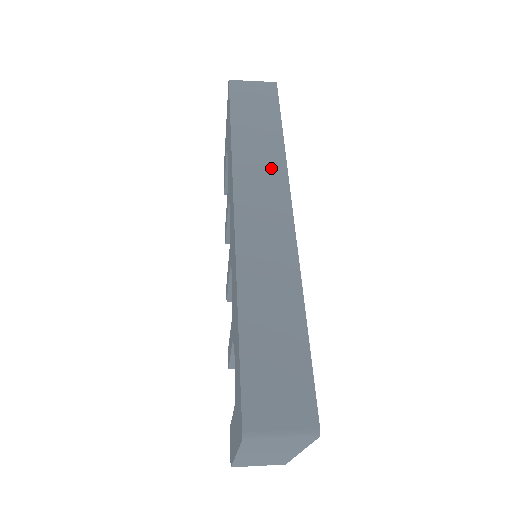
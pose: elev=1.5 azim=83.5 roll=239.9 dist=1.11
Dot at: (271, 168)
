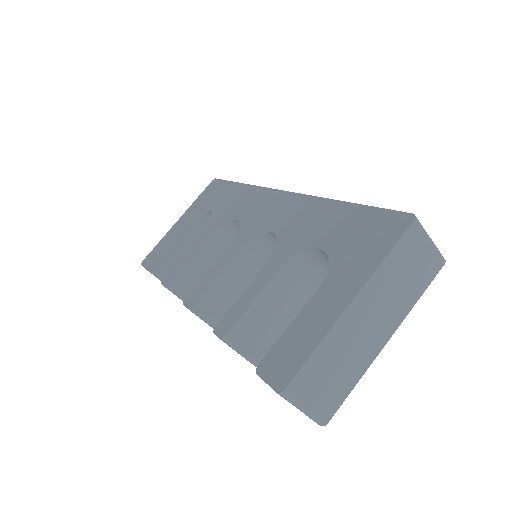
Dot at: occluded
